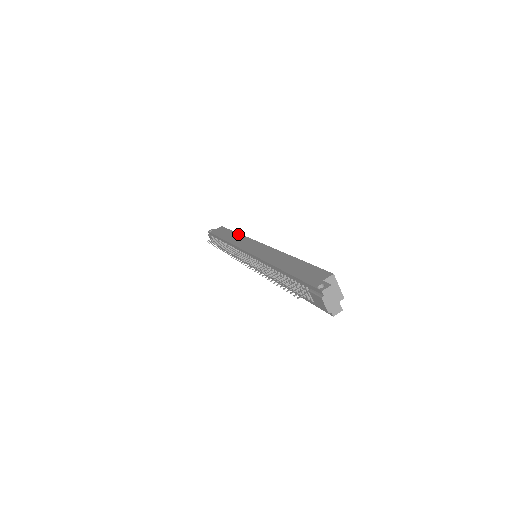
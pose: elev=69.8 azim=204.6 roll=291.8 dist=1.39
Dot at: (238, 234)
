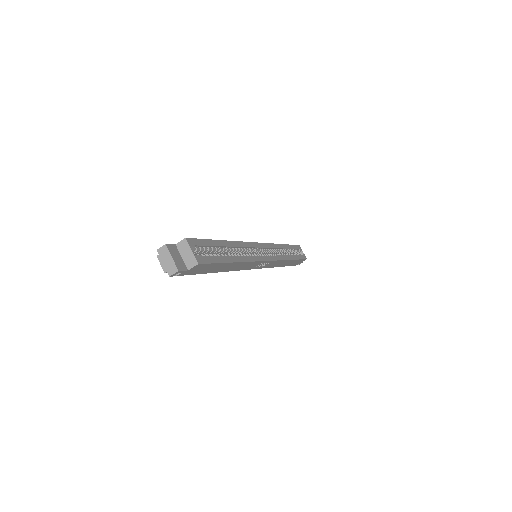
Dot at: (280, 244)
